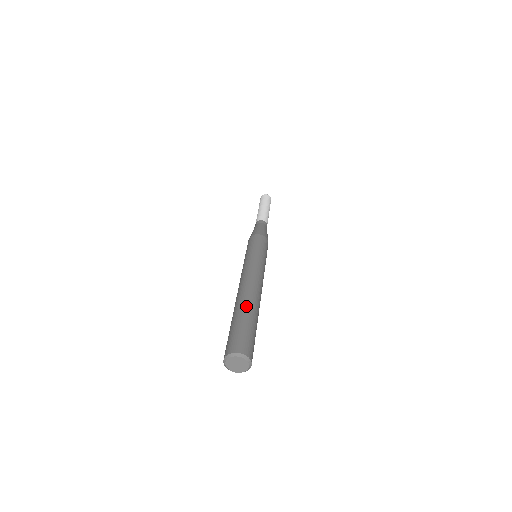
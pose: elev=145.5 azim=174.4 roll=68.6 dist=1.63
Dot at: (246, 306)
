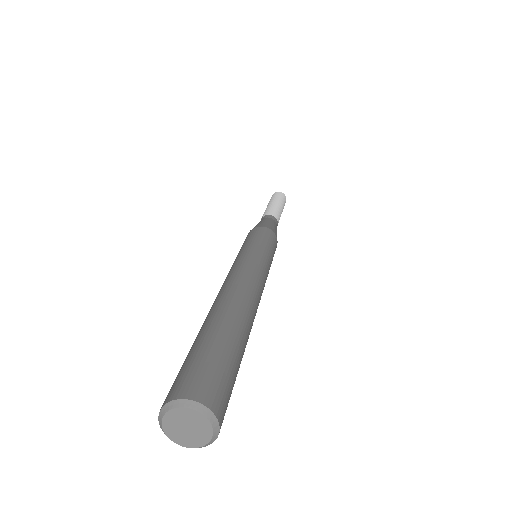
Dot at: (229, 317)
